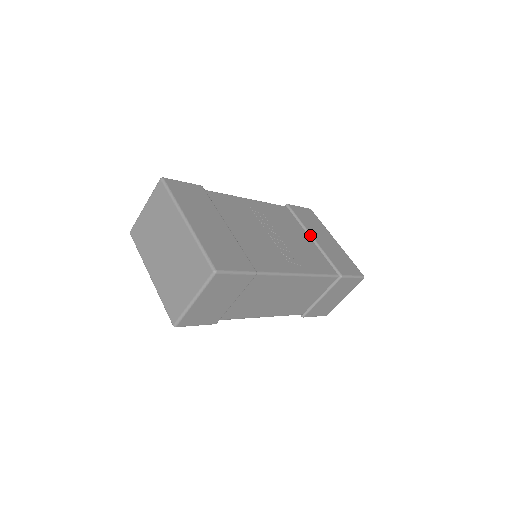
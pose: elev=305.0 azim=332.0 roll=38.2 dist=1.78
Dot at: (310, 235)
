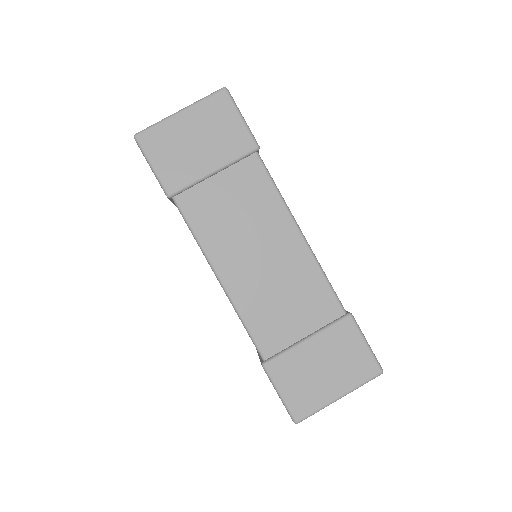
Dot at: occluded
